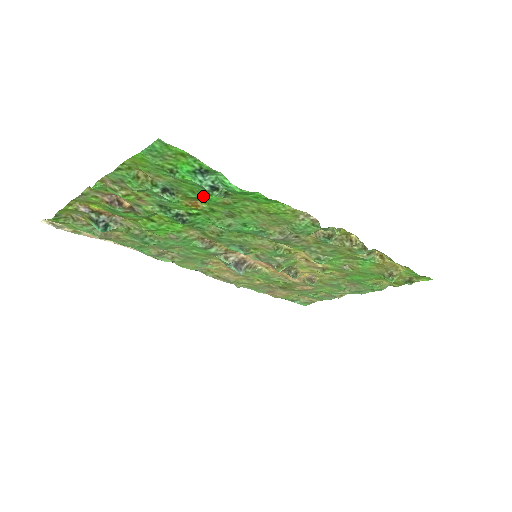
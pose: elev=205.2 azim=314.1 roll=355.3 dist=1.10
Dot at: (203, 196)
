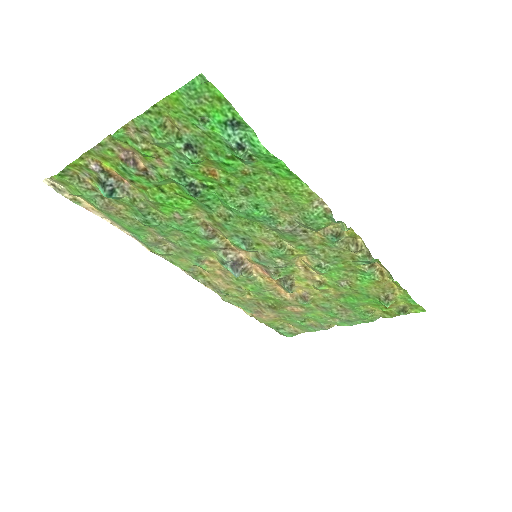
Dot at: (225, 159)
